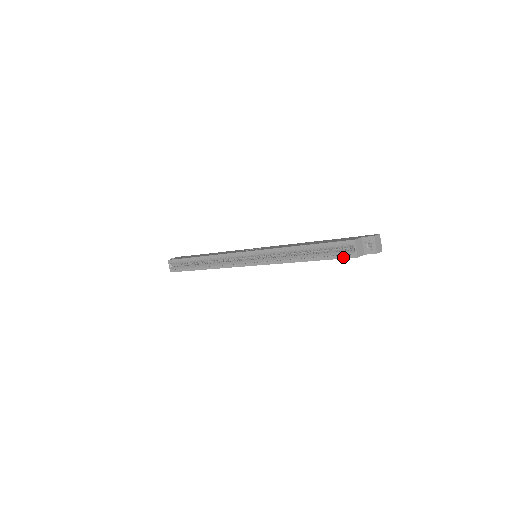
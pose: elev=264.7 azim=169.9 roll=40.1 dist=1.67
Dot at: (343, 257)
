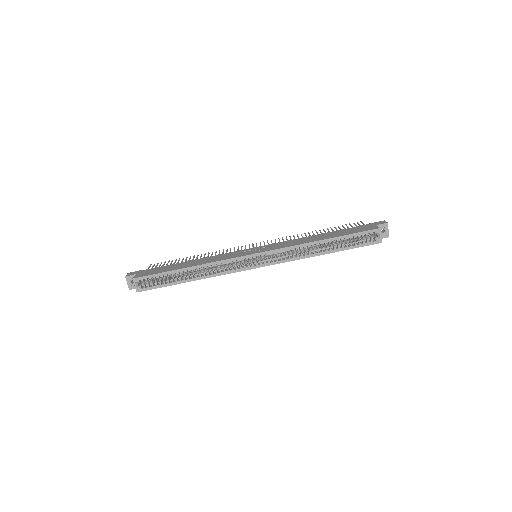
Dot at: (368, 244)
